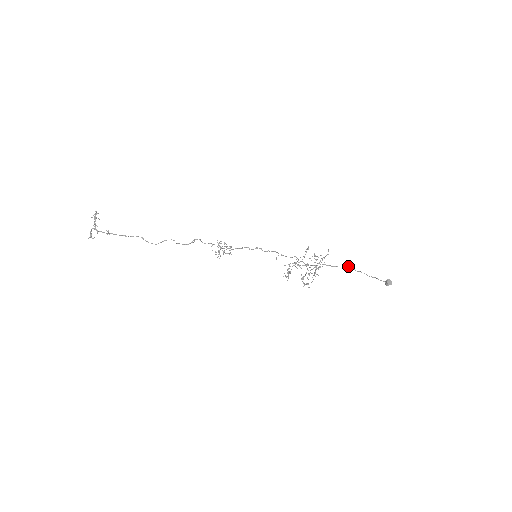
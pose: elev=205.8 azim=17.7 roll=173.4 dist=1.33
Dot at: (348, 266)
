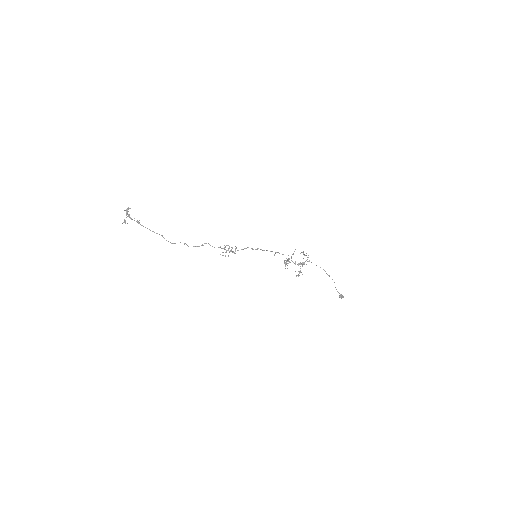
Dot at: occluded
